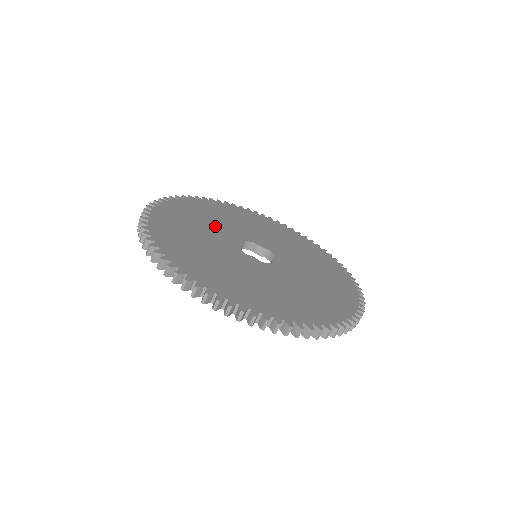
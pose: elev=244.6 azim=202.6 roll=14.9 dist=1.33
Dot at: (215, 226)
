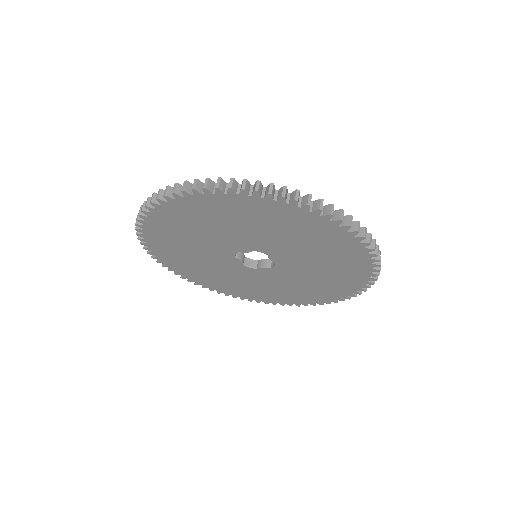
Dot at: occluded
